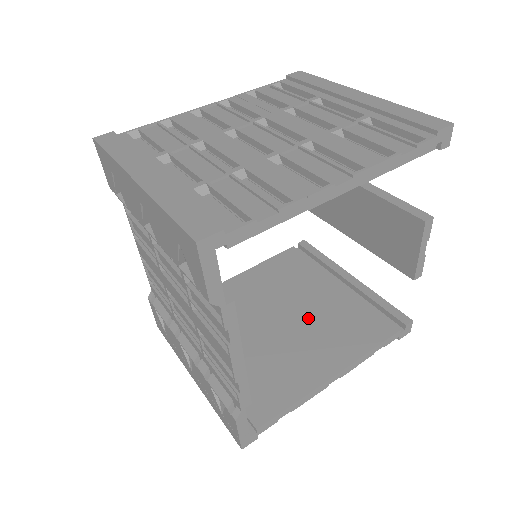
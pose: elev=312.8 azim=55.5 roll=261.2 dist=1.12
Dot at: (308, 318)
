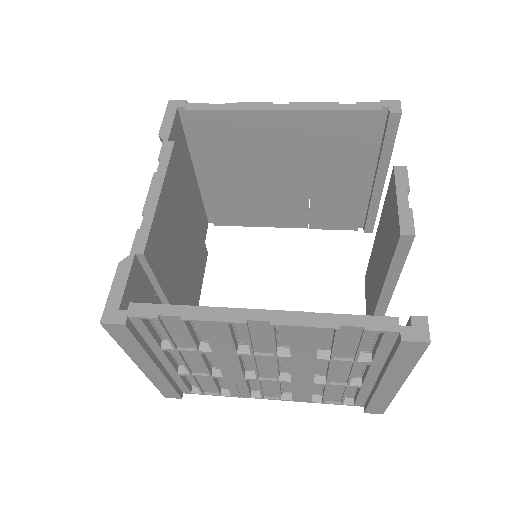
Dot at: occluded
